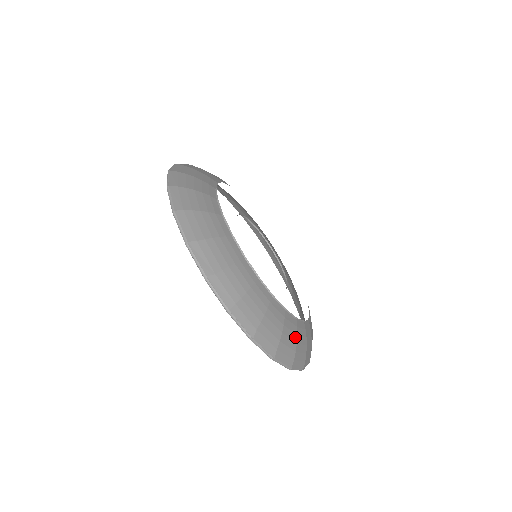
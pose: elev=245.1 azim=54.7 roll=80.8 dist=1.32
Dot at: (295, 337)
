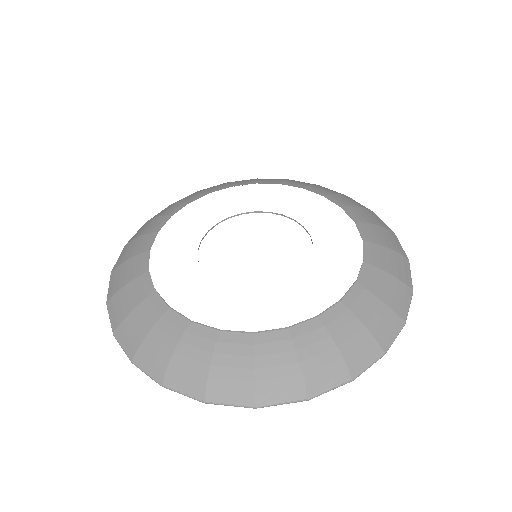
Dot at: (383, 250)
